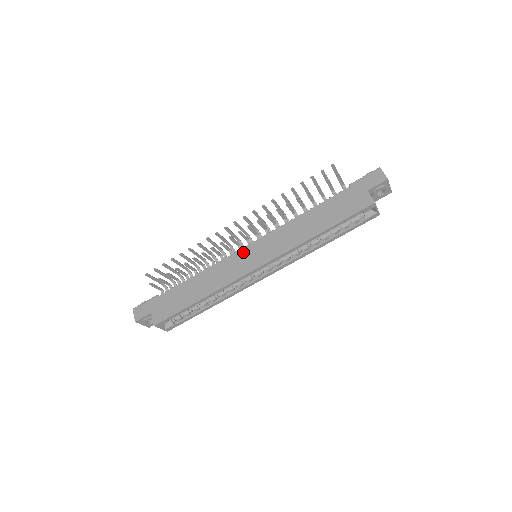
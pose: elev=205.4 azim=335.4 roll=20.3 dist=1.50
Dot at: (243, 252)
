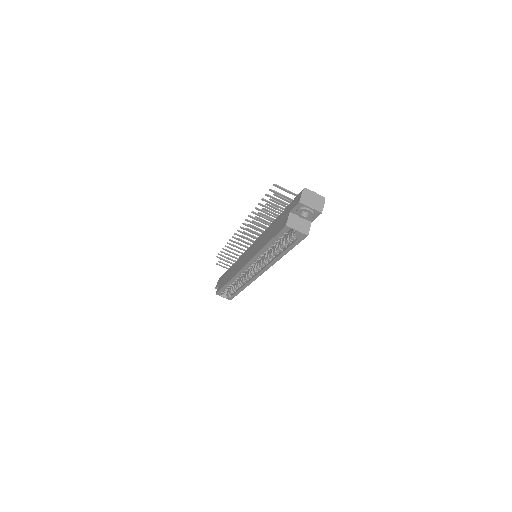
Dot at: (247, 251)
